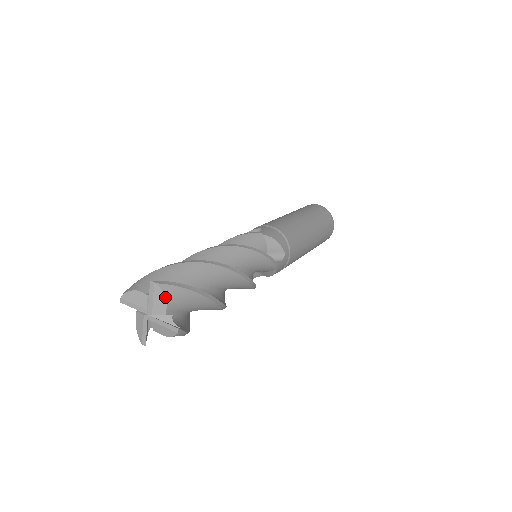
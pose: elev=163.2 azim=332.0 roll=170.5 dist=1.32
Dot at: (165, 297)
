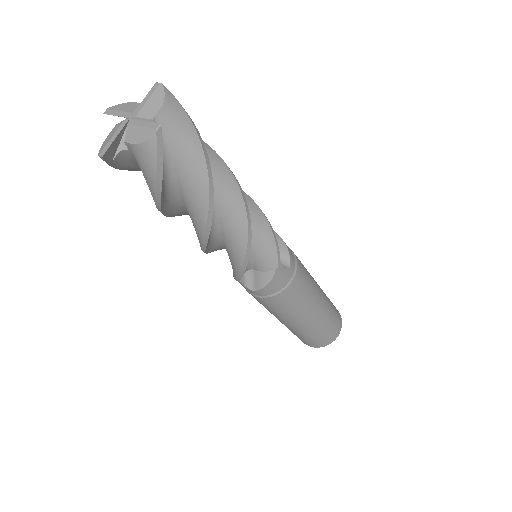
Dot at: (164, 99)
